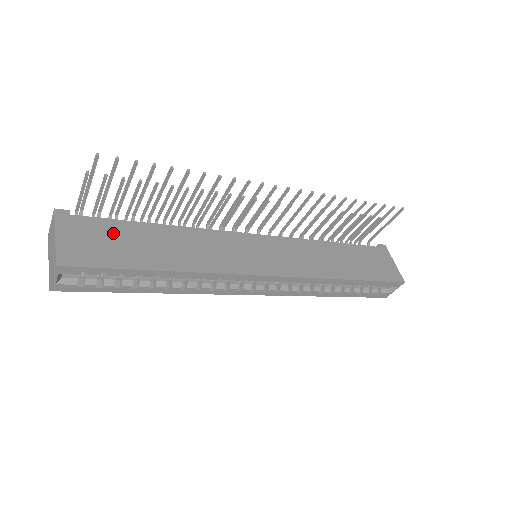
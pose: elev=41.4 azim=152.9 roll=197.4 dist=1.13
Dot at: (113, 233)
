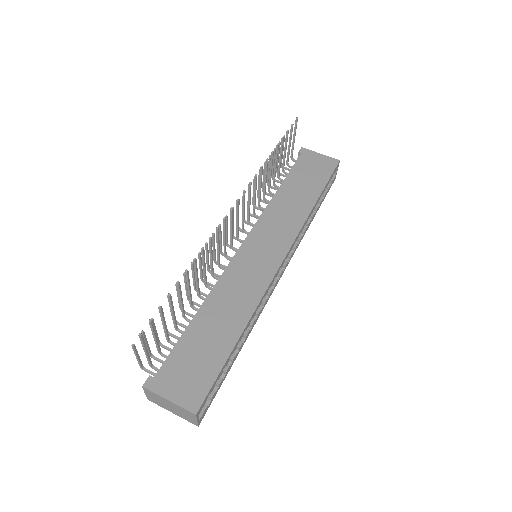
Dot at: (187, 355)
